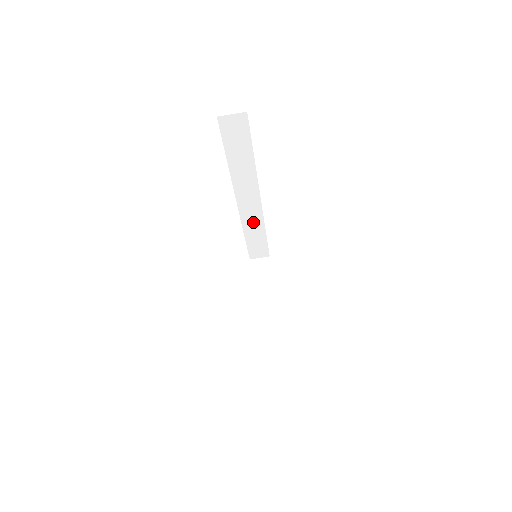
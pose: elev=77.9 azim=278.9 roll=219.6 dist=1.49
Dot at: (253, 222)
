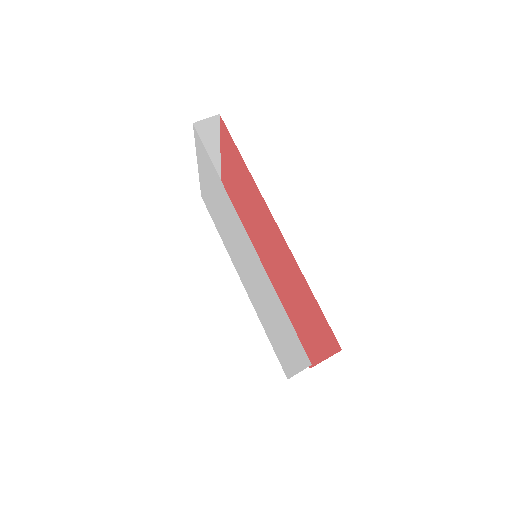
Dot at: occluded
